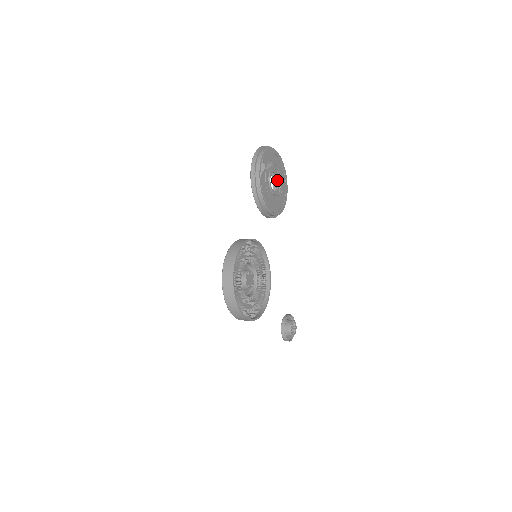
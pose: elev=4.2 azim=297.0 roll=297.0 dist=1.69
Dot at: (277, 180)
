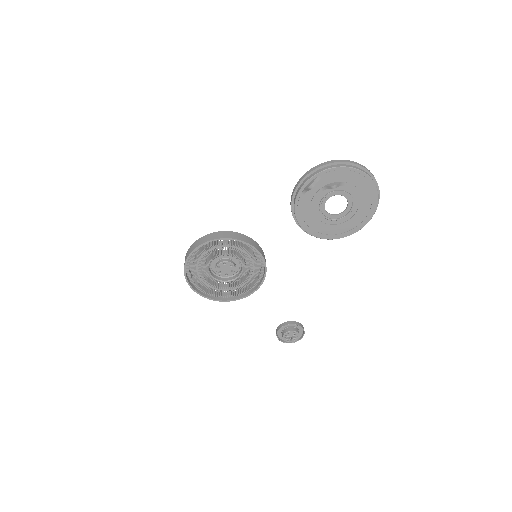
Dot at: (347, 205)
